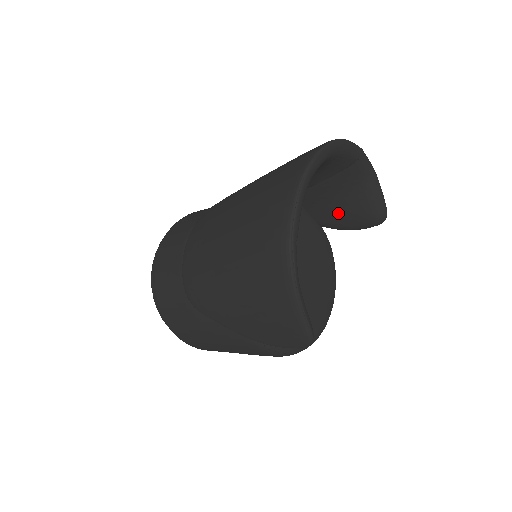
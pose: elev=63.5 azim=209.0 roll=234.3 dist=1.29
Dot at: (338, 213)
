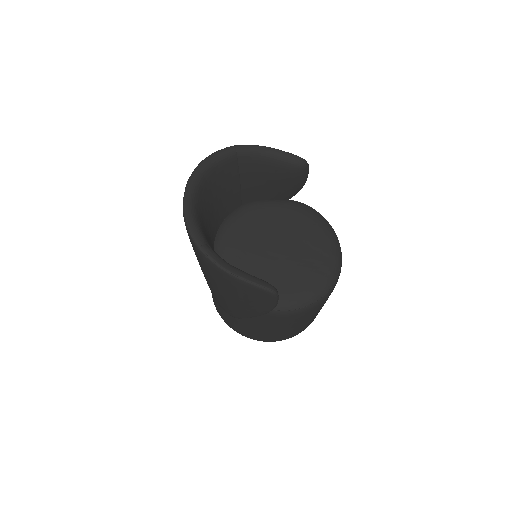
Dot at: (279, 186)
